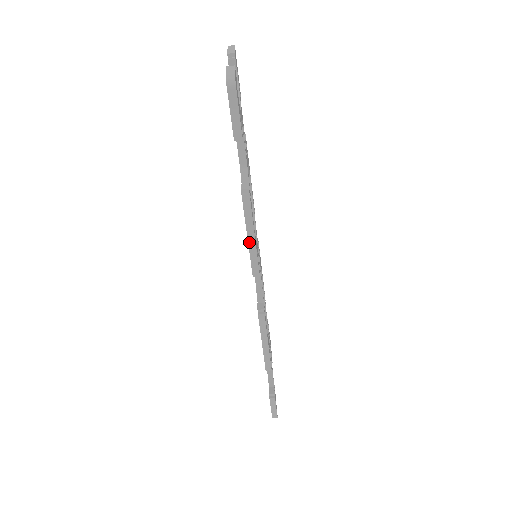
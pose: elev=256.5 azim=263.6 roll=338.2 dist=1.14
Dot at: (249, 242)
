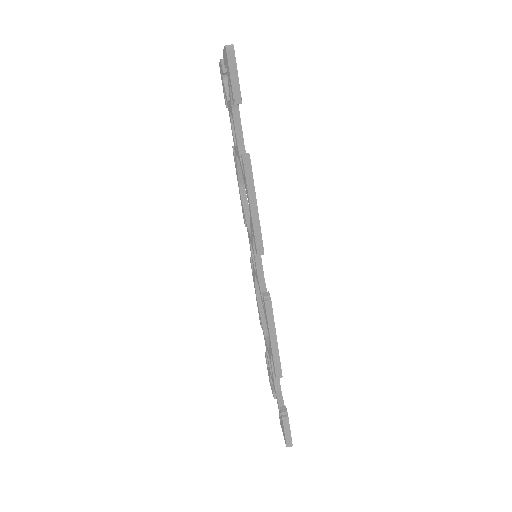
Dot at: (252, 212)
